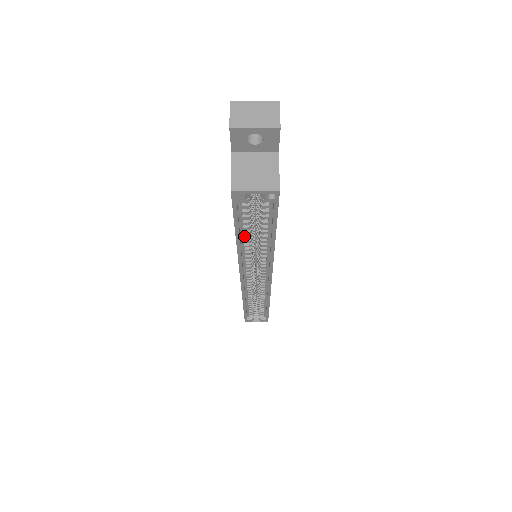
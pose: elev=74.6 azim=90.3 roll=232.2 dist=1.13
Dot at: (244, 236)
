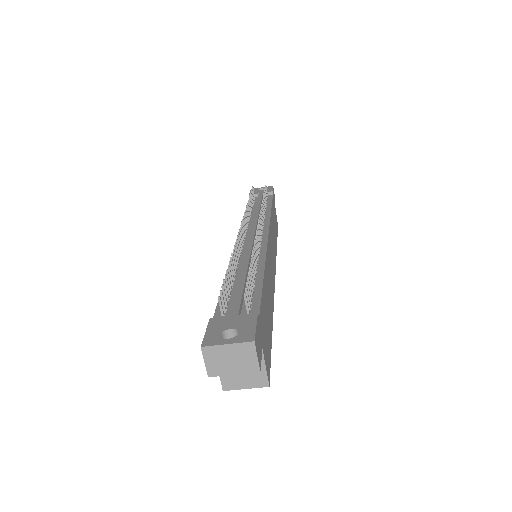
Dot at: occluded
